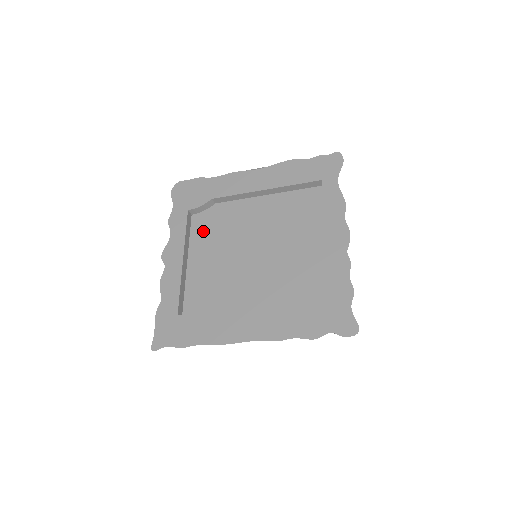
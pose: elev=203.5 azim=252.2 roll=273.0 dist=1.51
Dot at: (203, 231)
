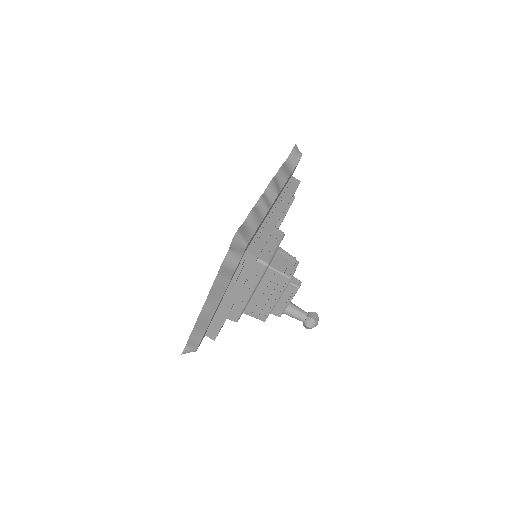
Dot at: occluded
